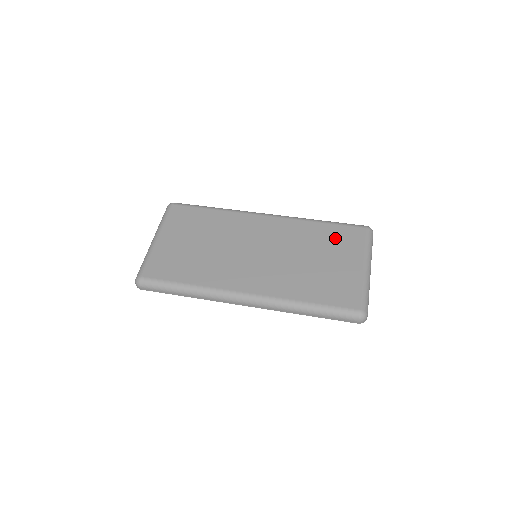
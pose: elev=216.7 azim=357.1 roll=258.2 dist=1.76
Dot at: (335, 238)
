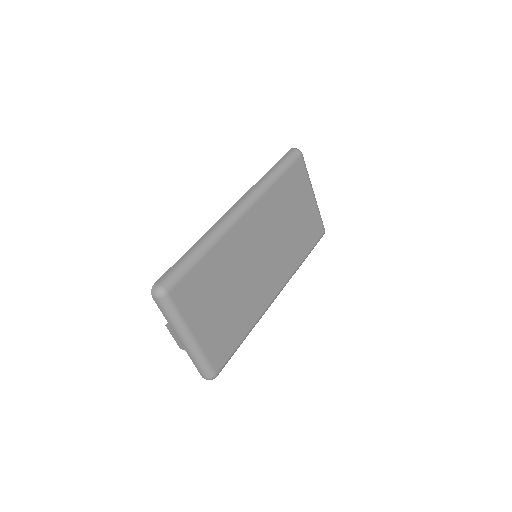
Dot at: (292, 187)
